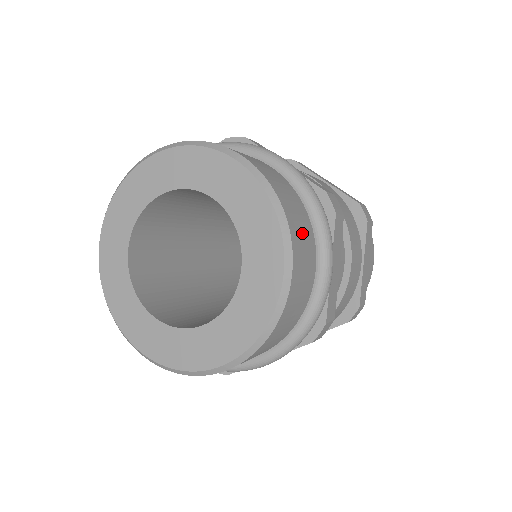
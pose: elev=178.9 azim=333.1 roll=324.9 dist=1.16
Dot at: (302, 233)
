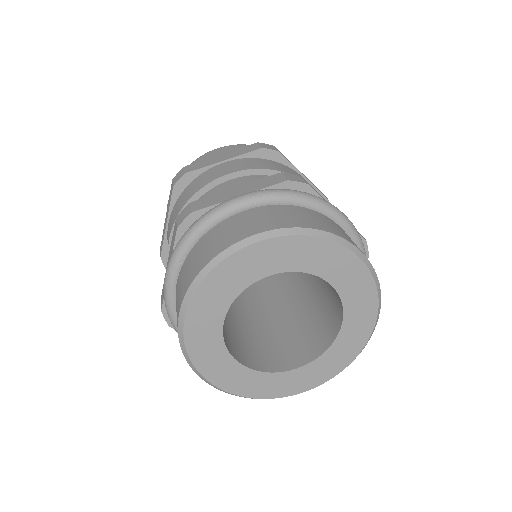
Dot at: (327, 223)
